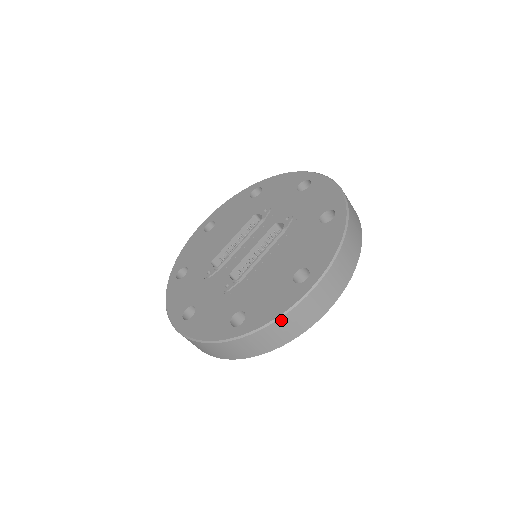
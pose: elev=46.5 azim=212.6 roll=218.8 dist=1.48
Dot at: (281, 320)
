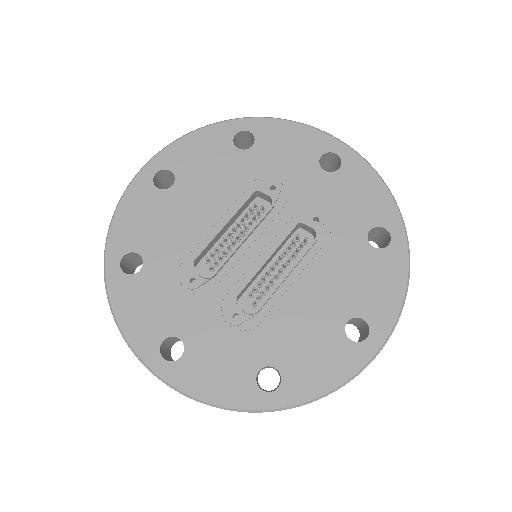
Dot at: occluded
